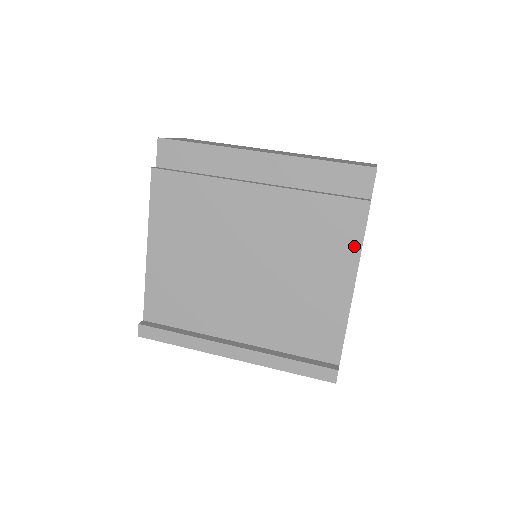
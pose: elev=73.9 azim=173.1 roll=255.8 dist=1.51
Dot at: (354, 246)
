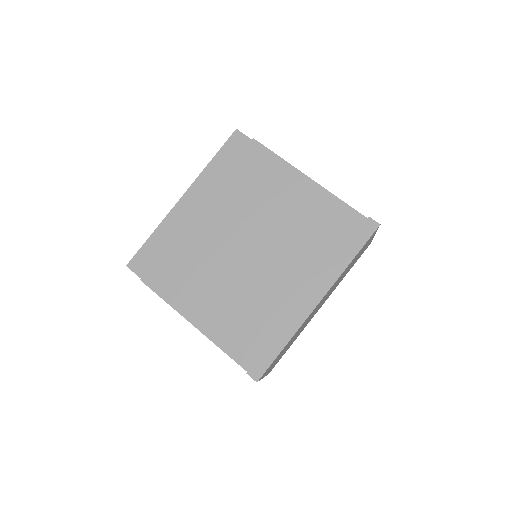
Dot at: (278, 163)
